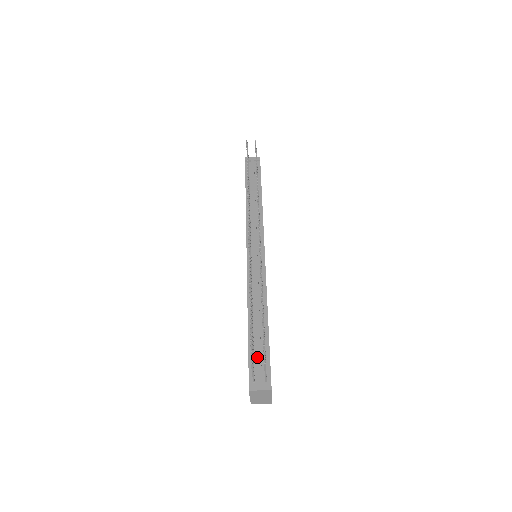
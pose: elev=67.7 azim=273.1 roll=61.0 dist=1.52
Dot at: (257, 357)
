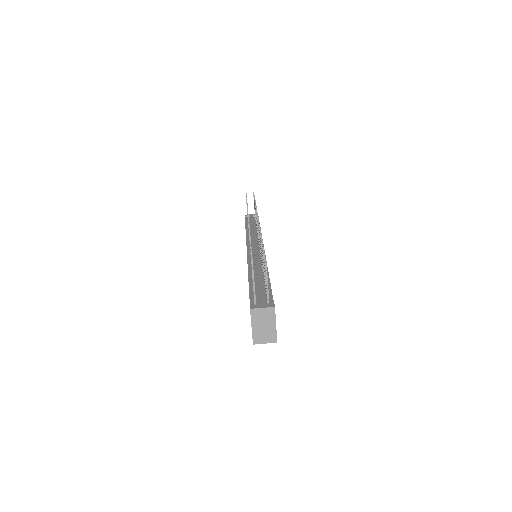
Dot at: (258, 292)
